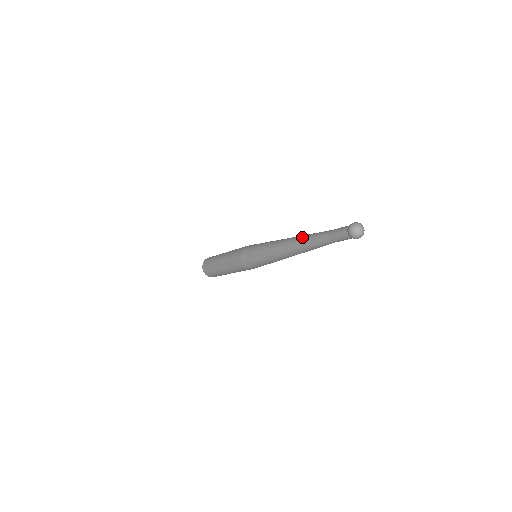
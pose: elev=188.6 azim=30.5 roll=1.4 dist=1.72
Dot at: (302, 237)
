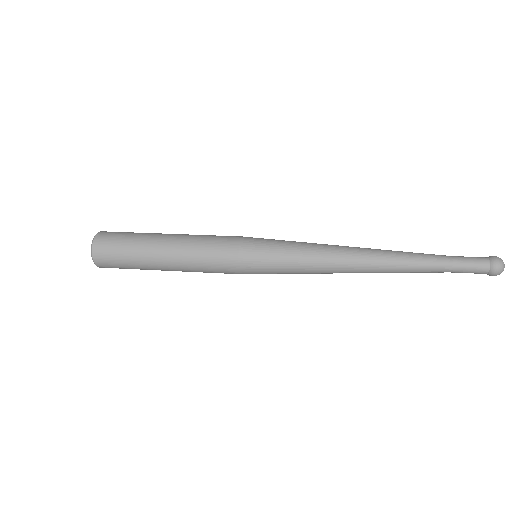
Dot at: (395, 268)
